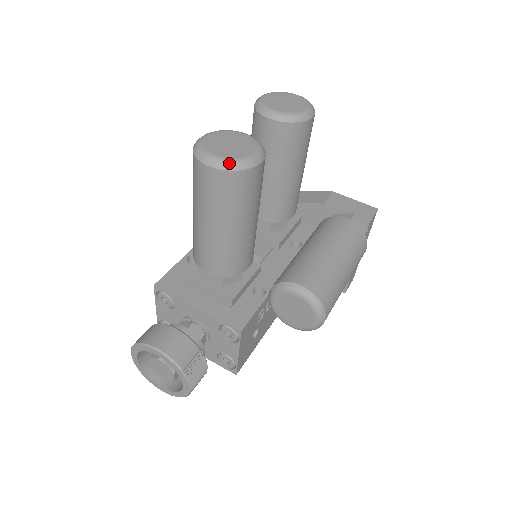
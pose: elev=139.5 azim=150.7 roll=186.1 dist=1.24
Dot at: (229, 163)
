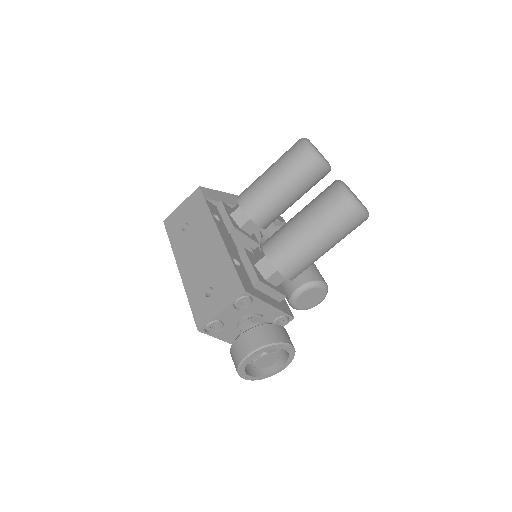
Dot at: occluded
